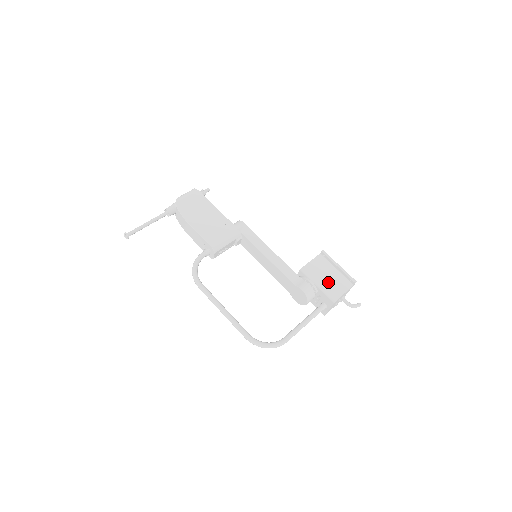
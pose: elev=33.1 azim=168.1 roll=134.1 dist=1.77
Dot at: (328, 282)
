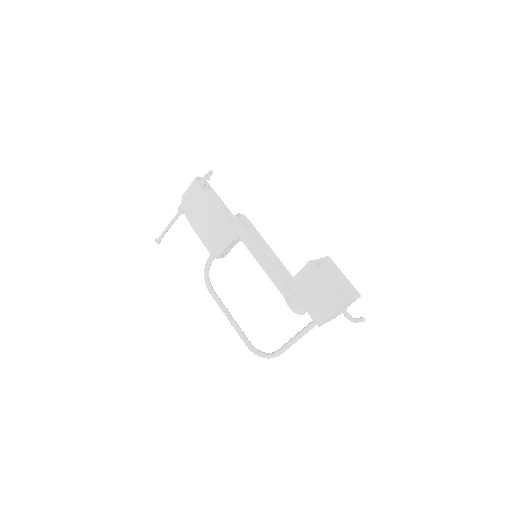
Dot at: (313, 302)
